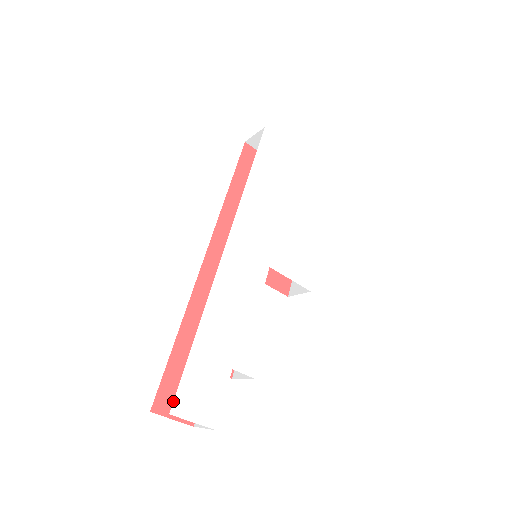
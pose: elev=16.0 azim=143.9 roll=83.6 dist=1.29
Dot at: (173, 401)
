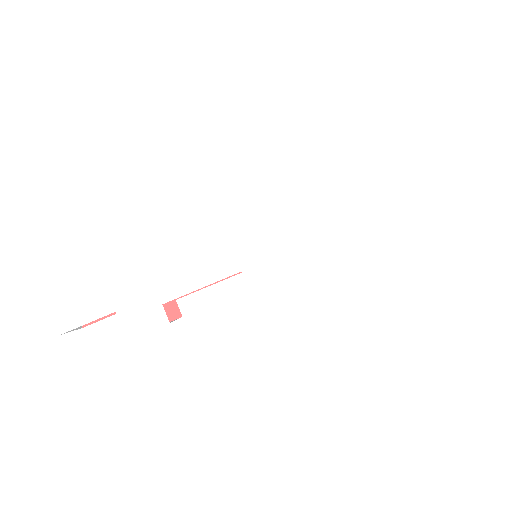
Dot at: (51, 280)
